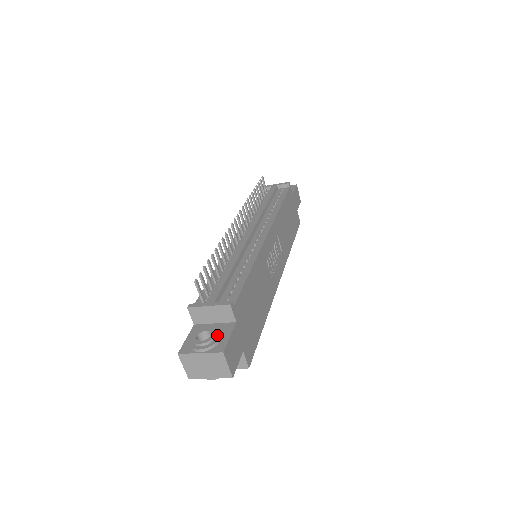
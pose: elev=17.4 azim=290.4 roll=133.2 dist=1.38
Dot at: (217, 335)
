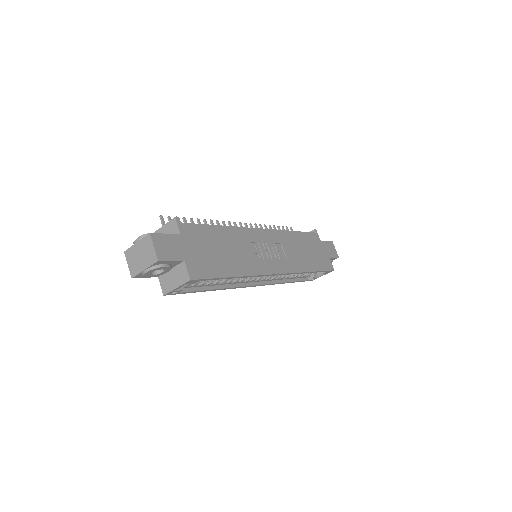
Dot at: occluded
